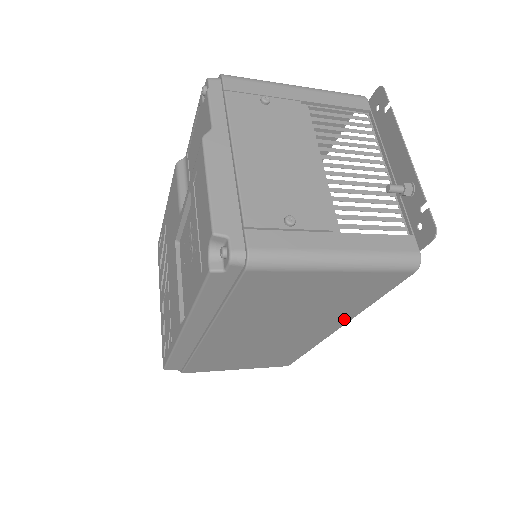
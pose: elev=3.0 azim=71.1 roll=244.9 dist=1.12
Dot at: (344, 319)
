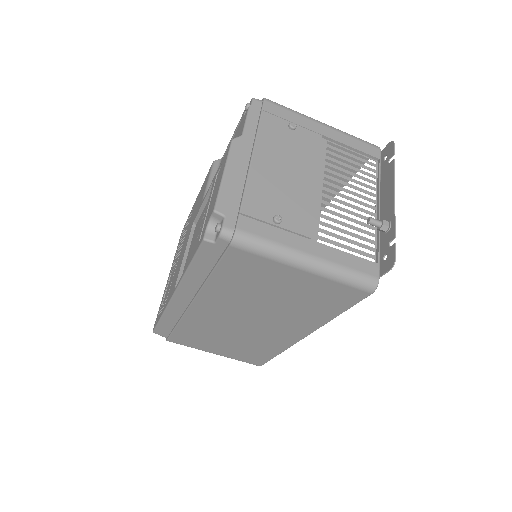
Dot at: (311, 326)
